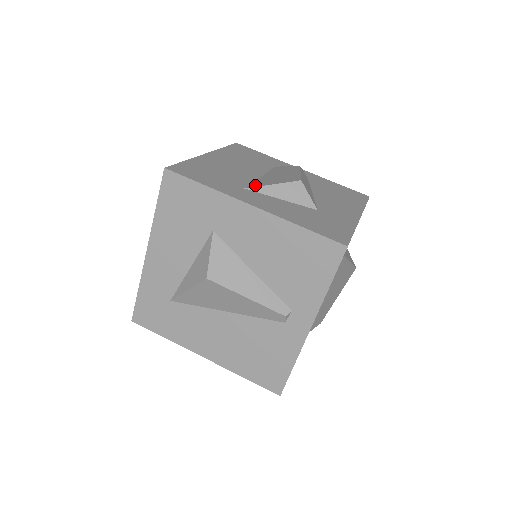
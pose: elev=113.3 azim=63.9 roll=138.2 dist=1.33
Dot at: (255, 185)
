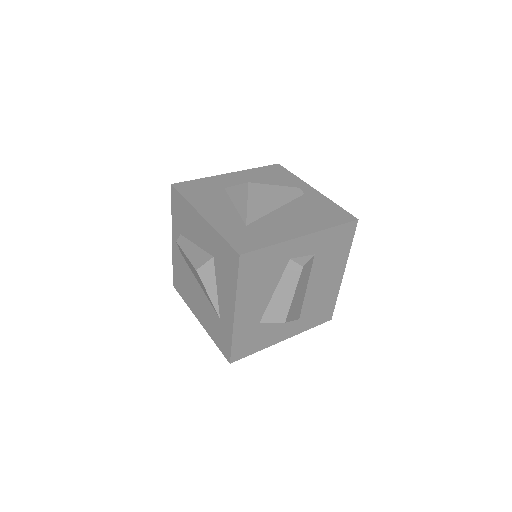
Dot at: occluded
